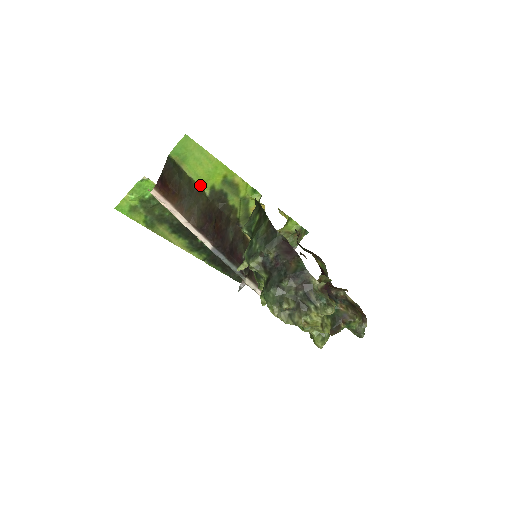
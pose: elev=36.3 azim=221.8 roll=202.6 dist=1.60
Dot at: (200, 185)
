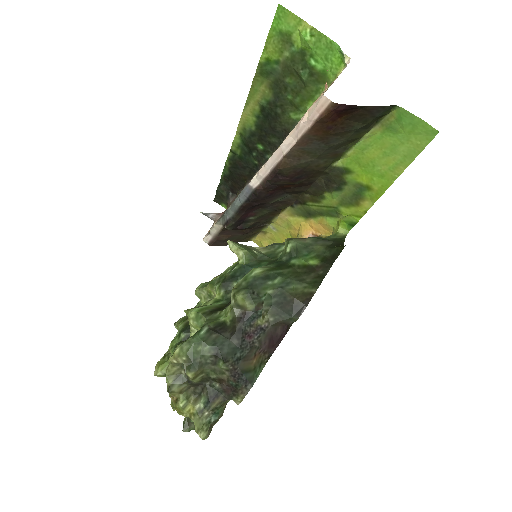
Dot at: (349, 153)
